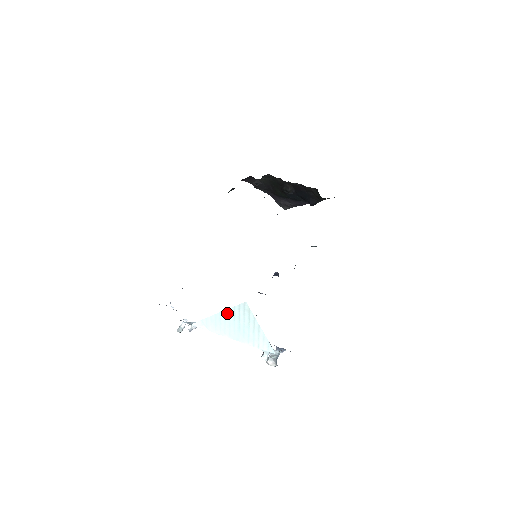
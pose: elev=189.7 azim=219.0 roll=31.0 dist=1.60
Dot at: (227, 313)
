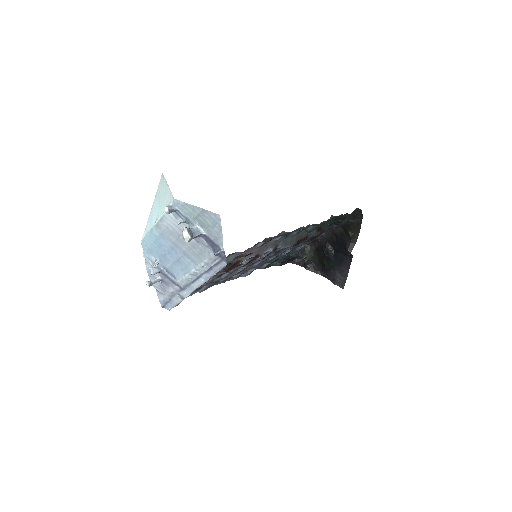
Dot at: (155, 199)
